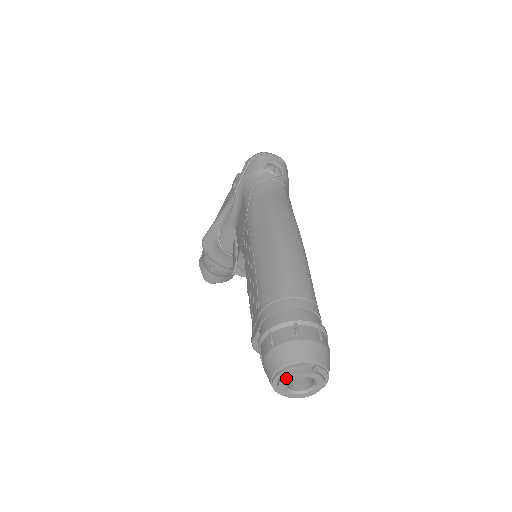
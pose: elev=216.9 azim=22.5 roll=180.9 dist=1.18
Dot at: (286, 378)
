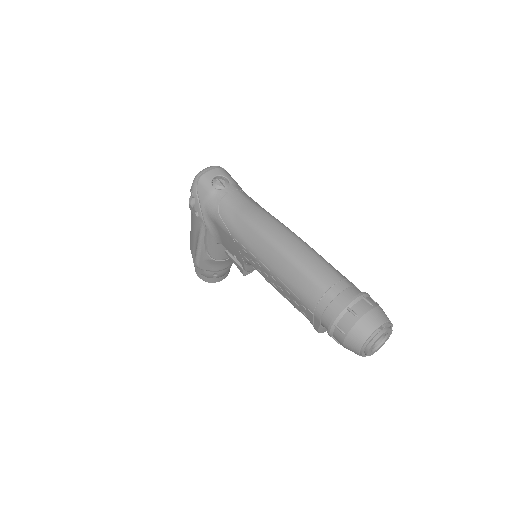
Dot at: (370, 348)
